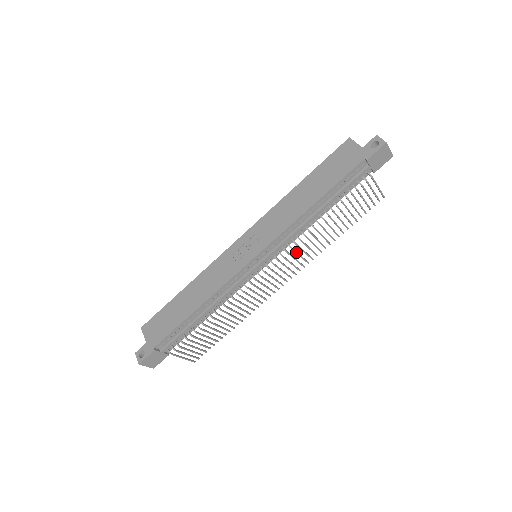
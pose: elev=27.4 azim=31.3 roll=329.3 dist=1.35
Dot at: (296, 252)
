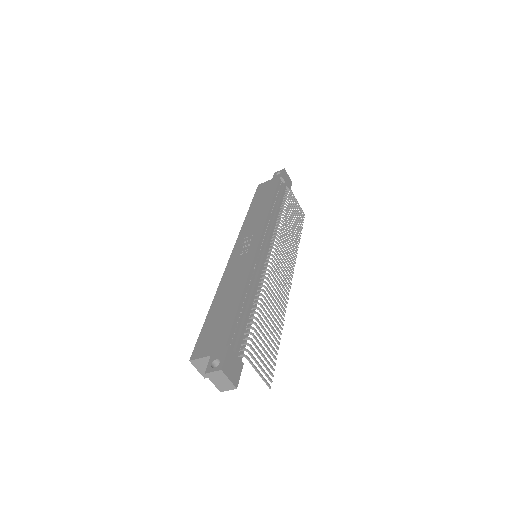
Dot at: (283, 243)
